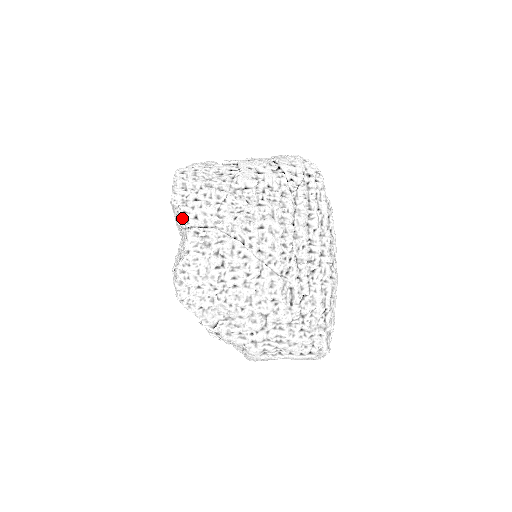
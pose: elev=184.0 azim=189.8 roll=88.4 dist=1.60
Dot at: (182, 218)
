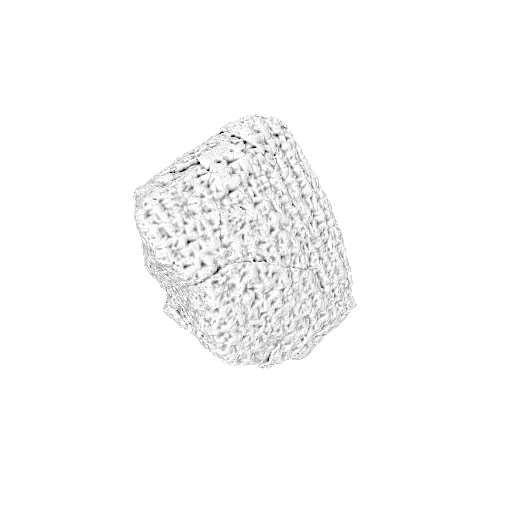
Dot at: (189, 276)
